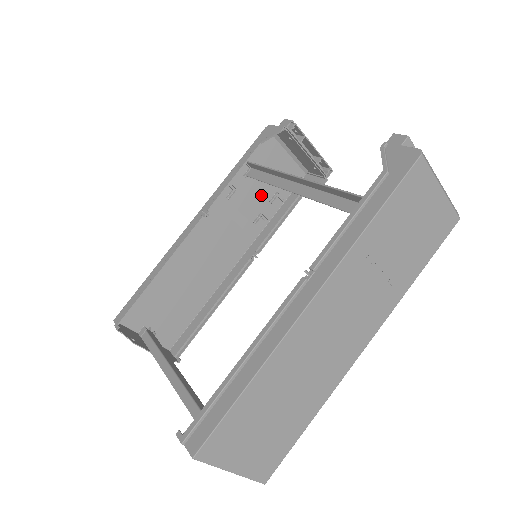
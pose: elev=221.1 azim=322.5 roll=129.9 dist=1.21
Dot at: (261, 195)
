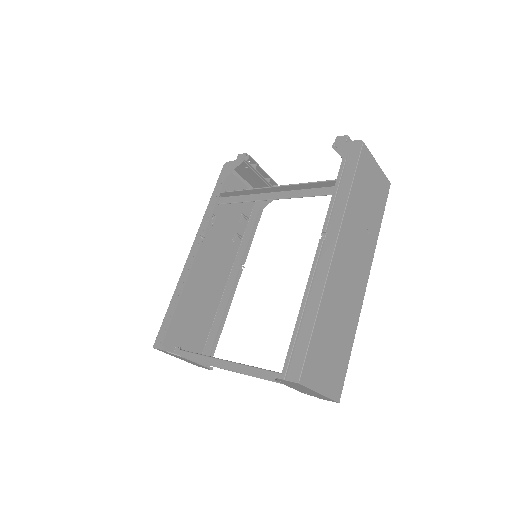
Dot at: (232, 218)
